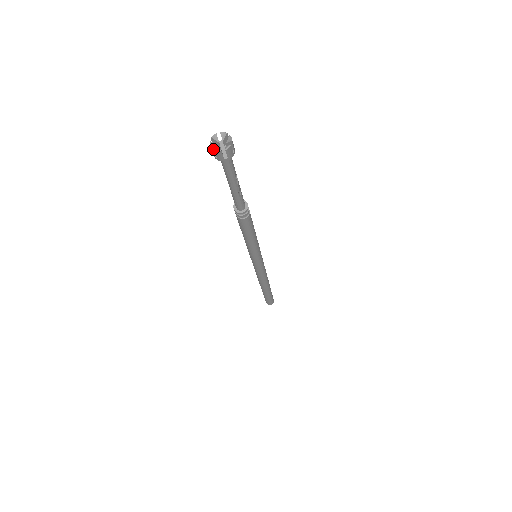
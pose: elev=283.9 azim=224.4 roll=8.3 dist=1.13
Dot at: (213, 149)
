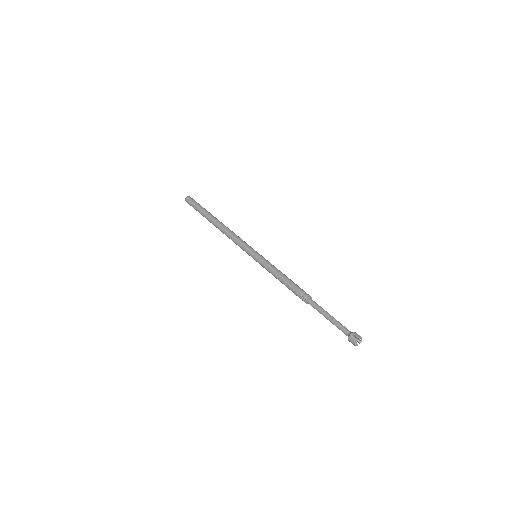
Dot at: (354, 344)
